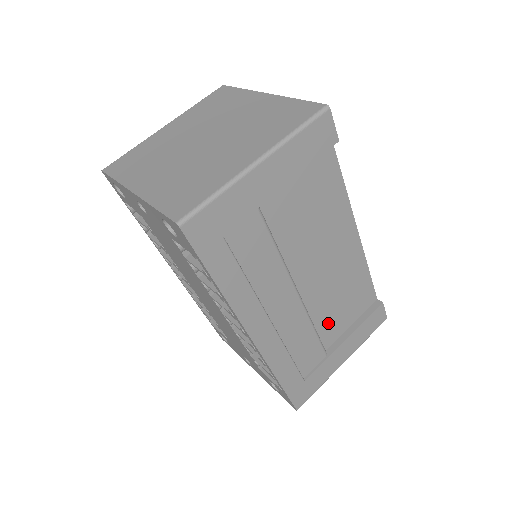
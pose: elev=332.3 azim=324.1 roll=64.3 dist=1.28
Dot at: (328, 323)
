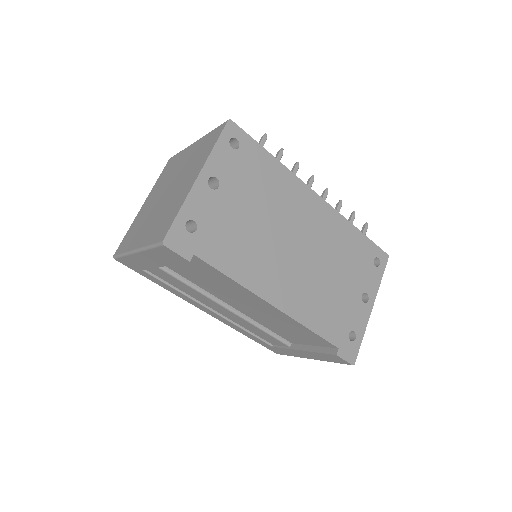
Dot at: (283, 333)
